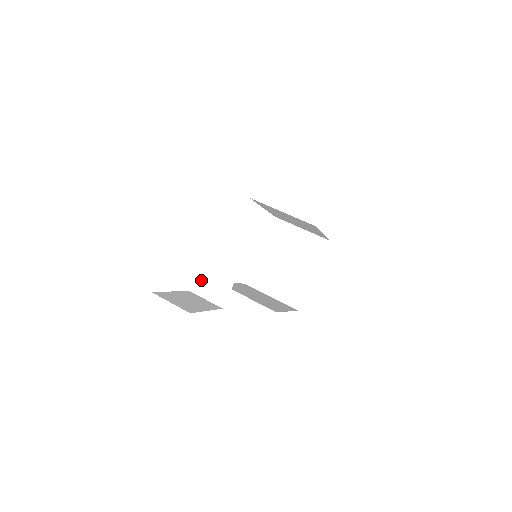
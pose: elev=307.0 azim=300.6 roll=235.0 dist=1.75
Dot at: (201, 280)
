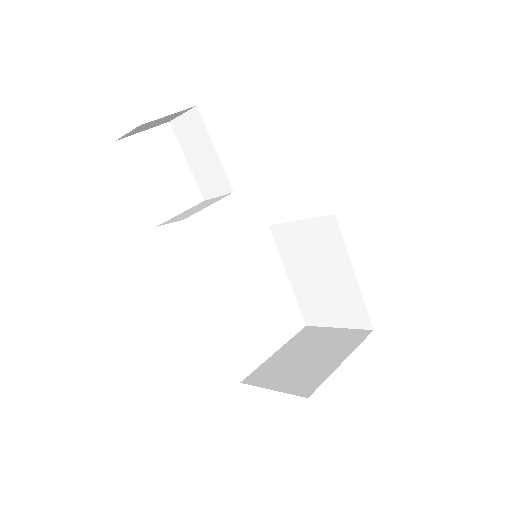
Dot at: (176, 217)
